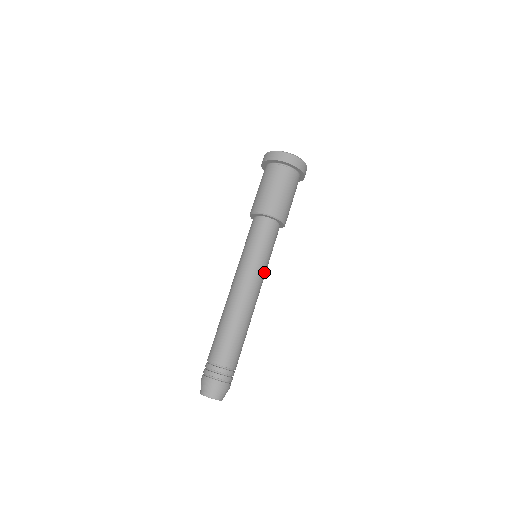
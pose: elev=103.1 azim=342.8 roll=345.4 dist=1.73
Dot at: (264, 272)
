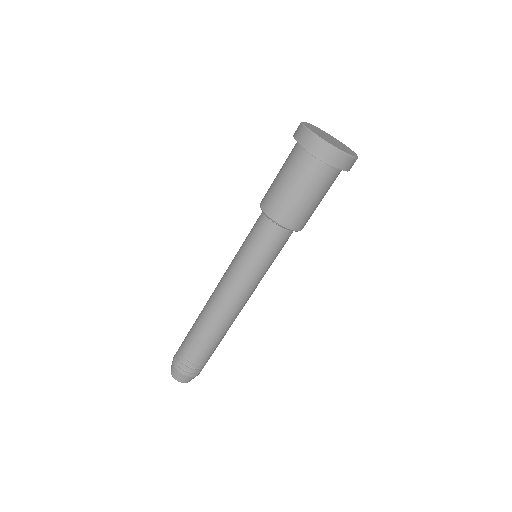
Dot at: (251, 280)
